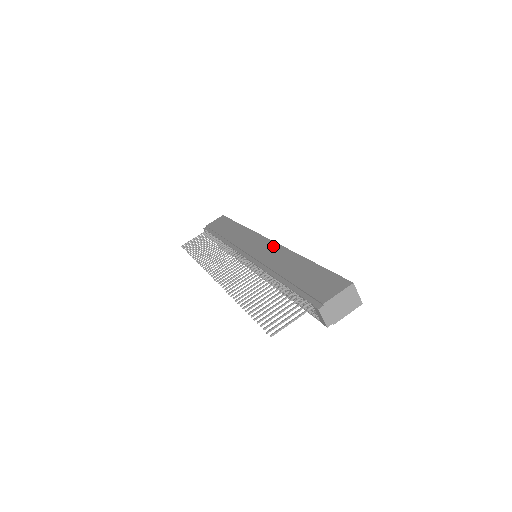
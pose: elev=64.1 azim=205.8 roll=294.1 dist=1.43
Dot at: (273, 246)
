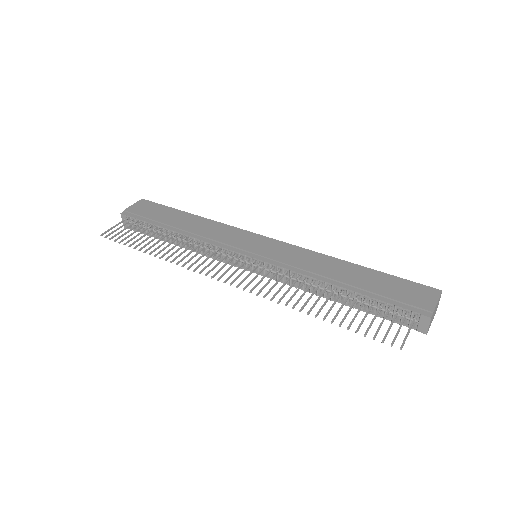
Dot at: (287, 246)
